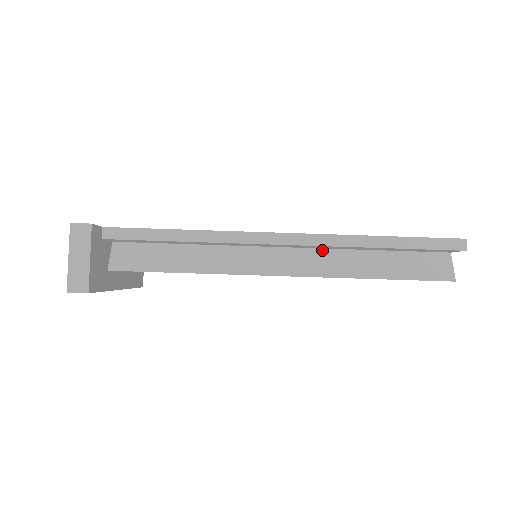
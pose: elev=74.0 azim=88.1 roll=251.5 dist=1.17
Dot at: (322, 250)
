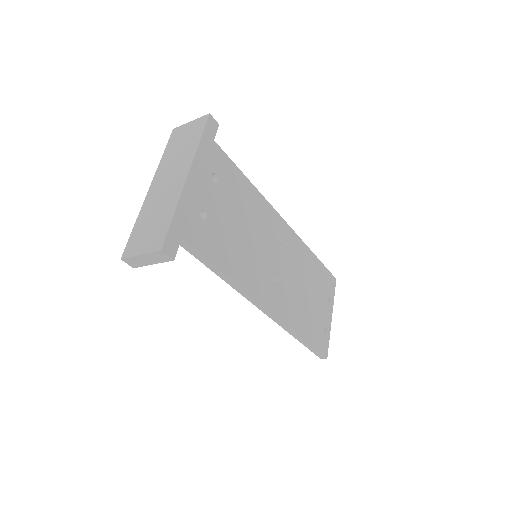
Dot at: occluded
